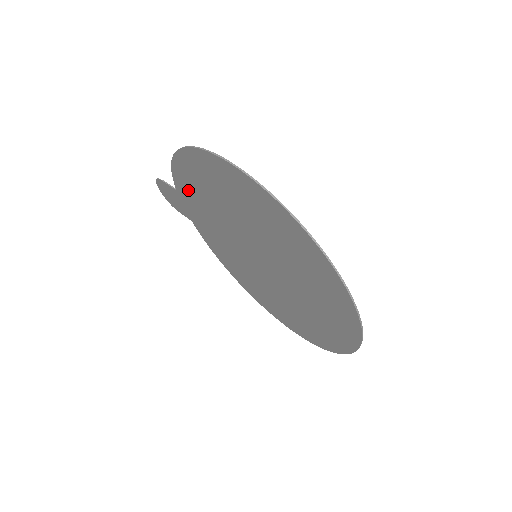
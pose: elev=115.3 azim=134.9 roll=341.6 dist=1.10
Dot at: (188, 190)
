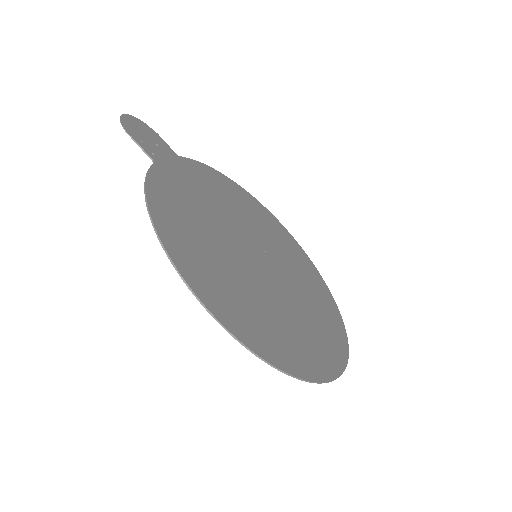
Dot at: (171, 194)
